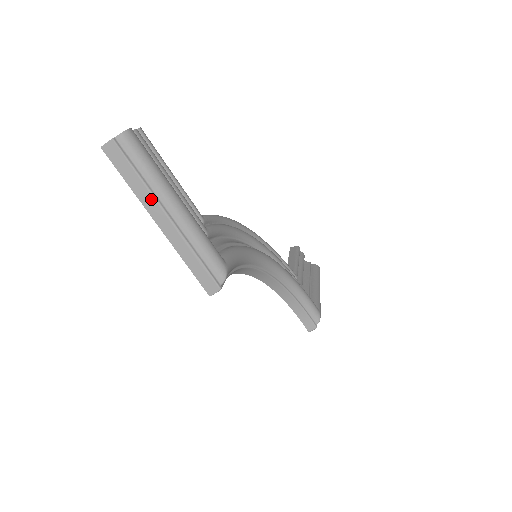
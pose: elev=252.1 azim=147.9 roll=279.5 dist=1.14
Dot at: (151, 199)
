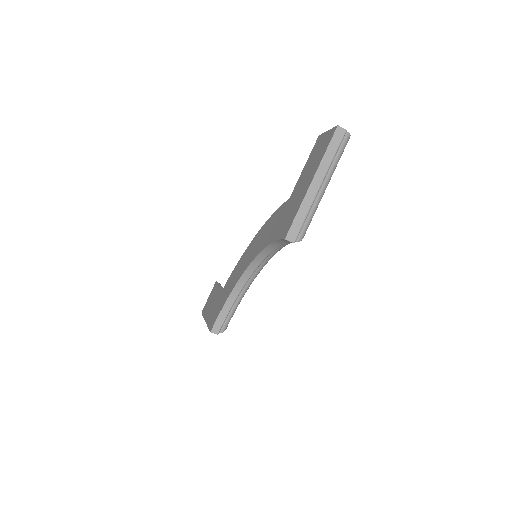
Dot at: (326, 169)
